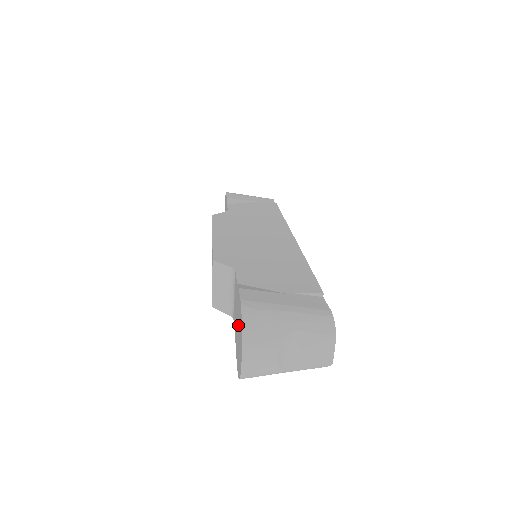
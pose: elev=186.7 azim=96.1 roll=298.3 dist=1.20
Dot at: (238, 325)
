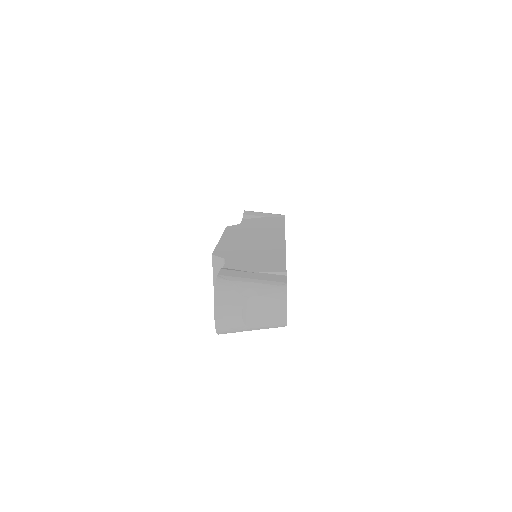
Dot at: occluded
